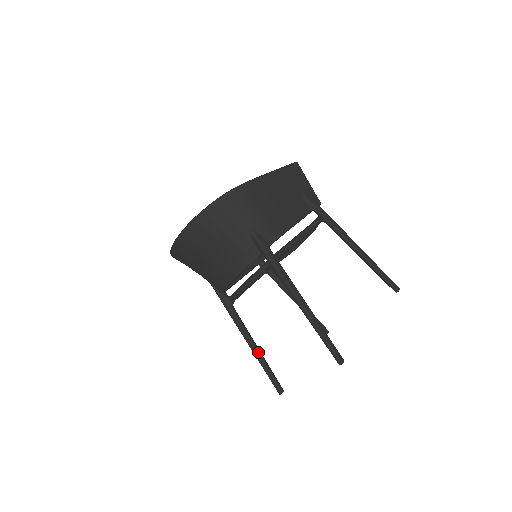
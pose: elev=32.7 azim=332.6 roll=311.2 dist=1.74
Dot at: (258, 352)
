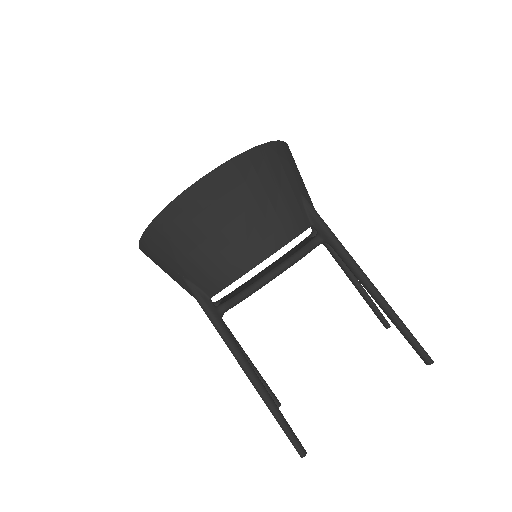
Dot at: occluded
